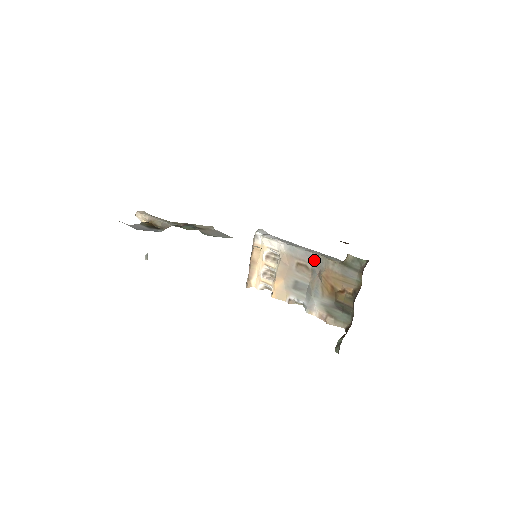
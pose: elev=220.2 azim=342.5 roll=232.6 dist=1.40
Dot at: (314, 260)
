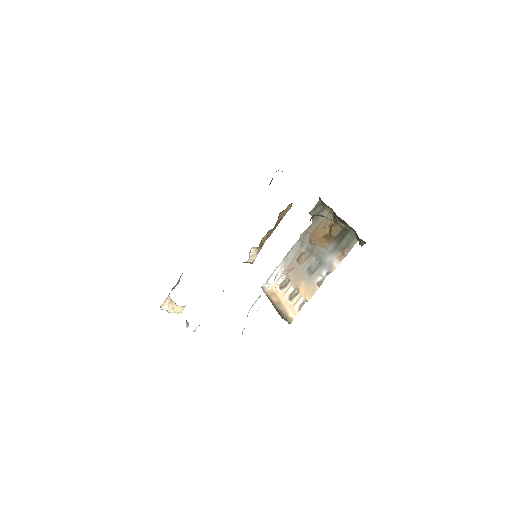
Dot at: (301, 243)
